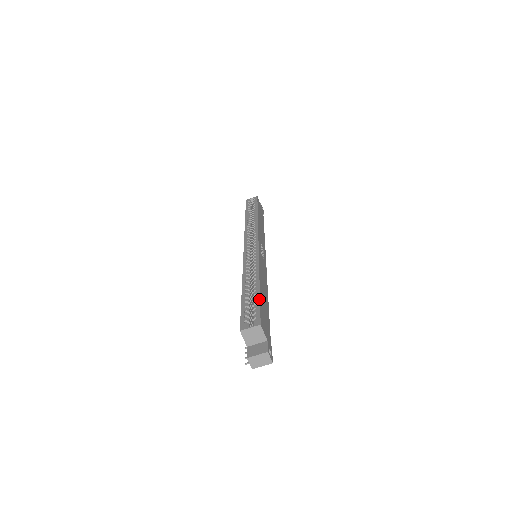
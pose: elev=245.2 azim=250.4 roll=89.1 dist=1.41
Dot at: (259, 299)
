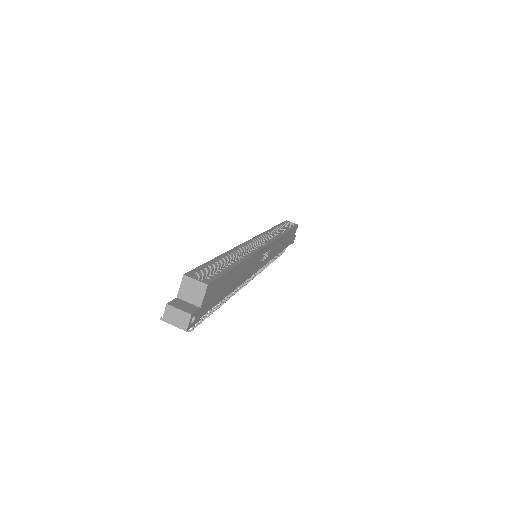
Dot at: (227, 271)
